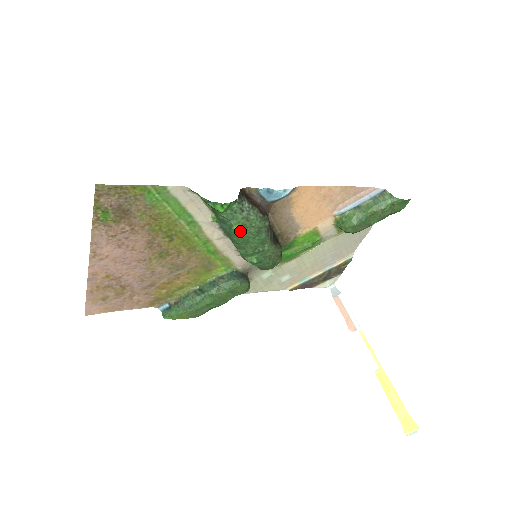
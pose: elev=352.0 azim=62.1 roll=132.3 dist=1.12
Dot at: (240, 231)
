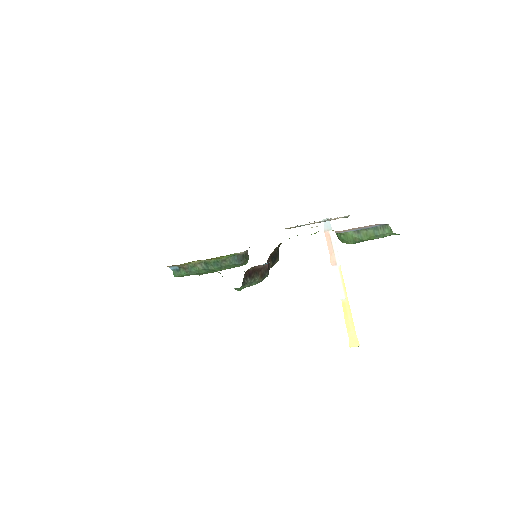
Dot at: occluded
